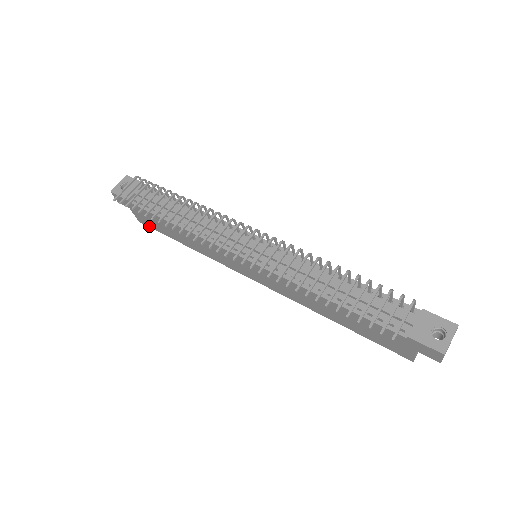
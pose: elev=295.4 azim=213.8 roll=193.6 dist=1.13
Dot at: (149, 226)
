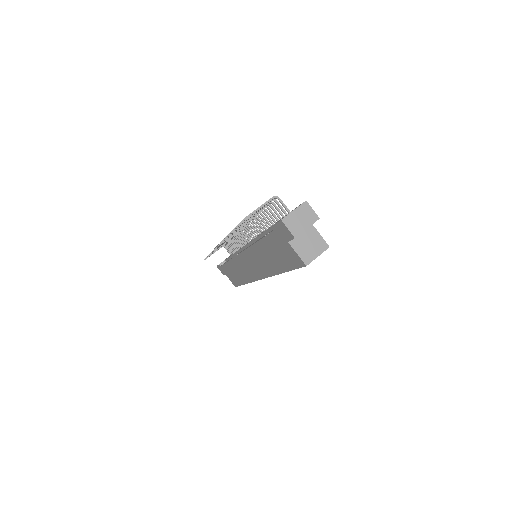
Dot at: (237, 285)
